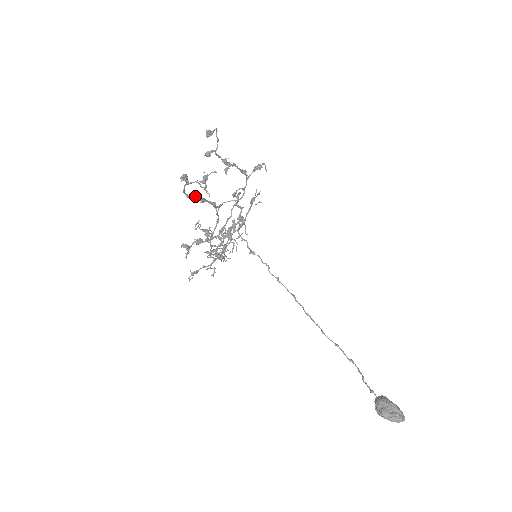
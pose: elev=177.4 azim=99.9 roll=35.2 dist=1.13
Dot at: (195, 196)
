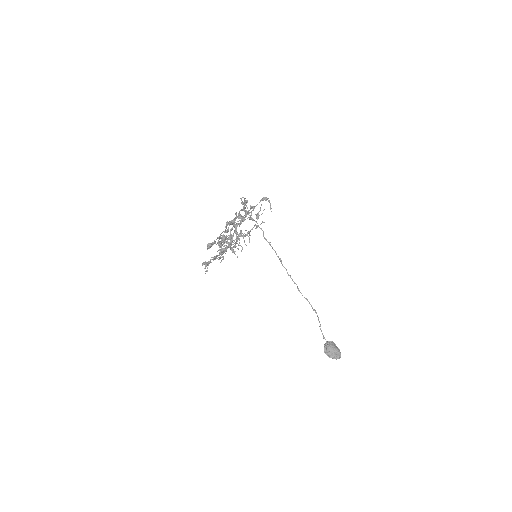
Dot at: occluded
